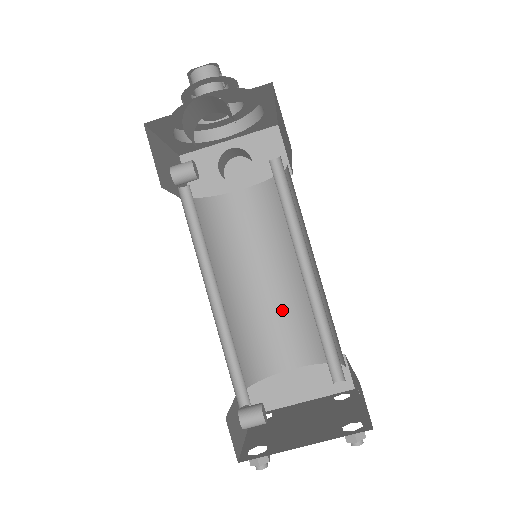
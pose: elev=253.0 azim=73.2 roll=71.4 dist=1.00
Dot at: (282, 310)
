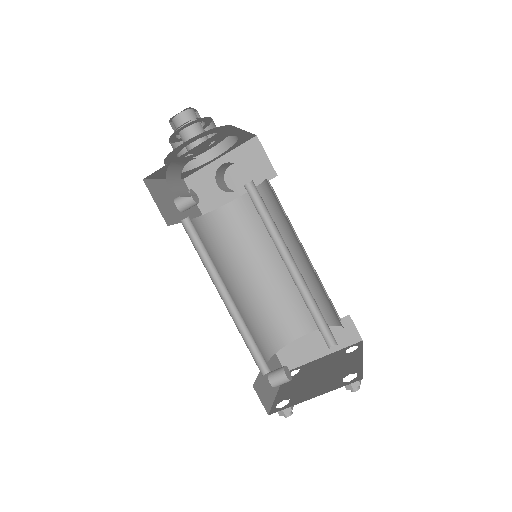
Dot at: (291, 289)
